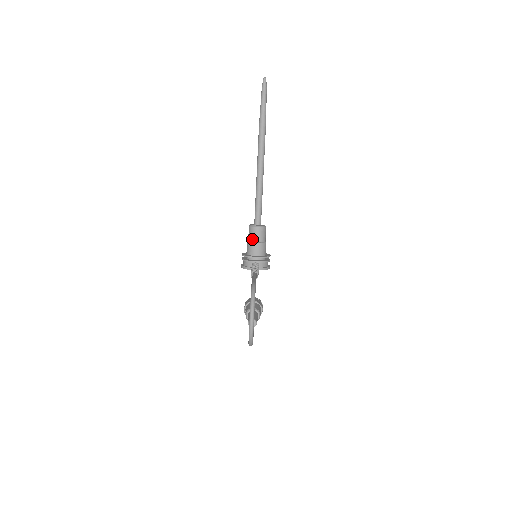
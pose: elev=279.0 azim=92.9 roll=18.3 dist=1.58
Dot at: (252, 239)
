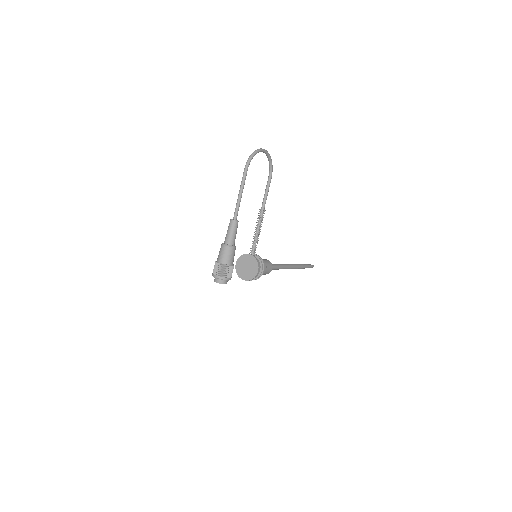
Dot at: occluded
